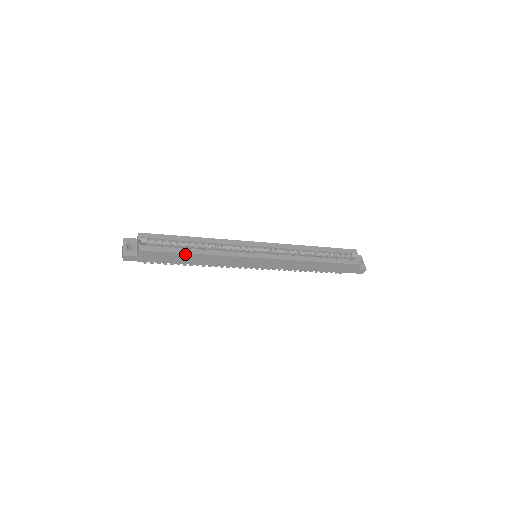
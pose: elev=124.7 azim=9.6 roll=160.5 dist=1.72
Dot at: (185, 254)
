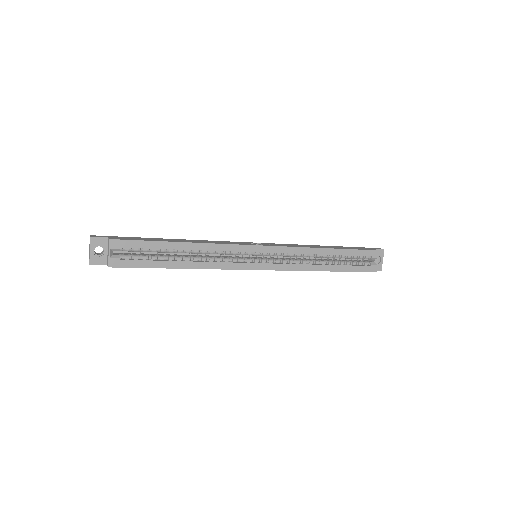
Dot at: (167, 268)
